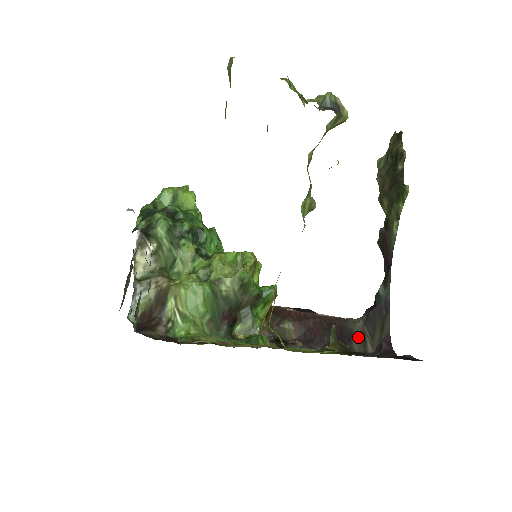
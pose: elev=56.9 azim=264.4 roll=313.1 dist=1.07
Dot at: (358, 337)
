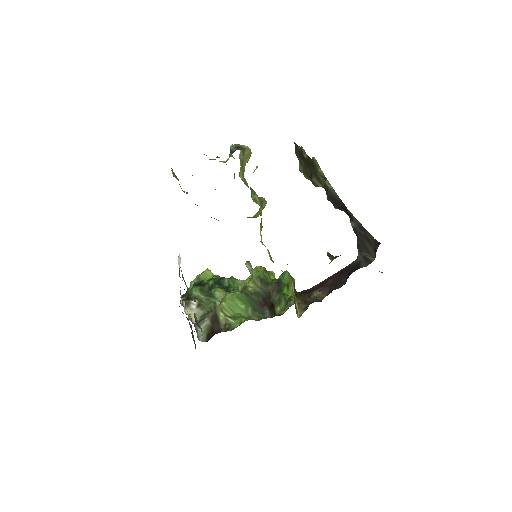
Dot at: (362, 262)
